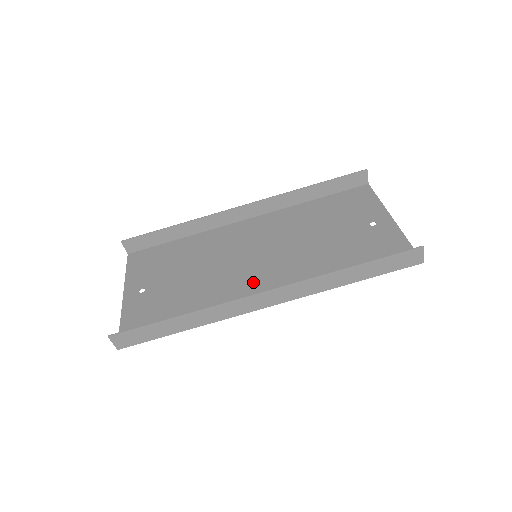
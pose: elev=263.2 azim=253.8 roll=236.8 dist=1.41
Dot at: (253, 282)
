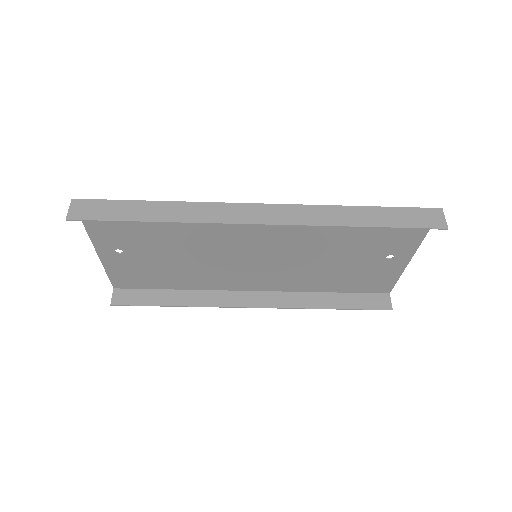
Dot at: (245, 274)
